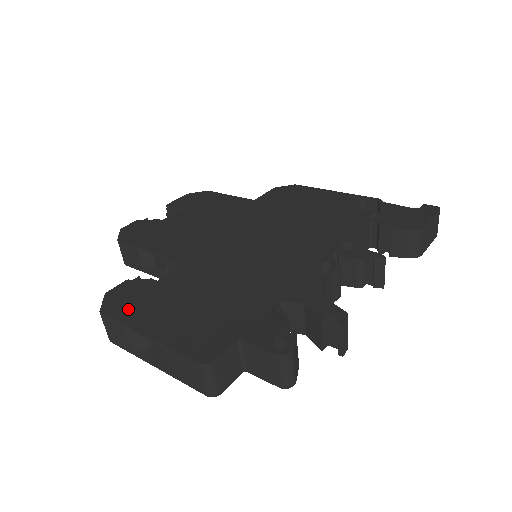
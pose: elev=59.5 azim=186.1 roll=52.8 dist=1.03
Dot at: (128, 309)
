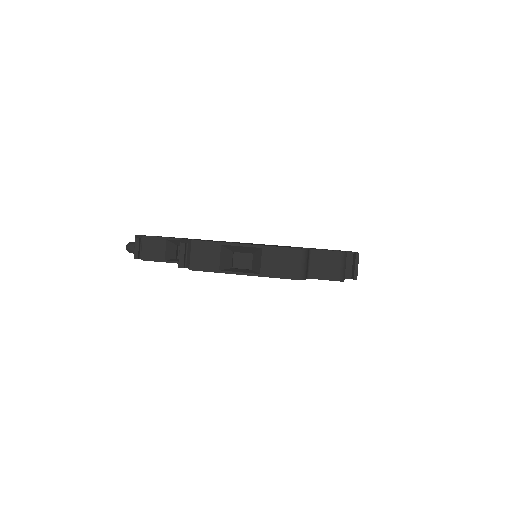
Dot at: occluded
